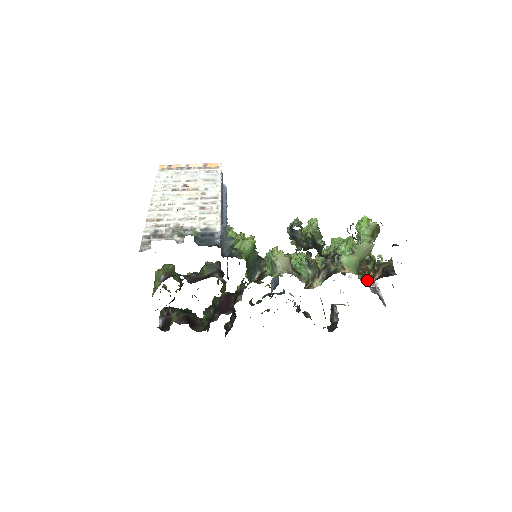
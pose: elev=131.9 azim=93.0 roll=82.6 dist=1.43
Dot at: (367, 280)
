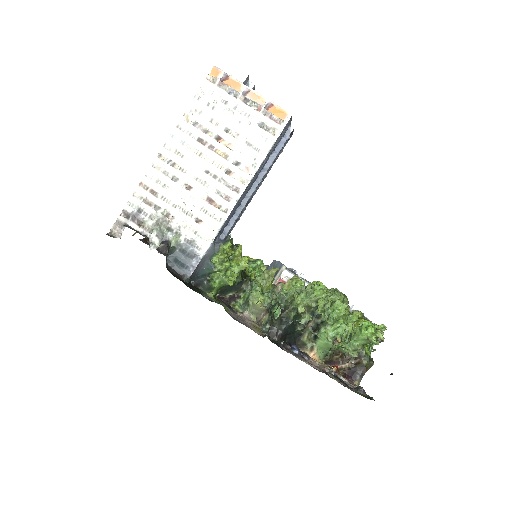
Dot at: (333, 361)
